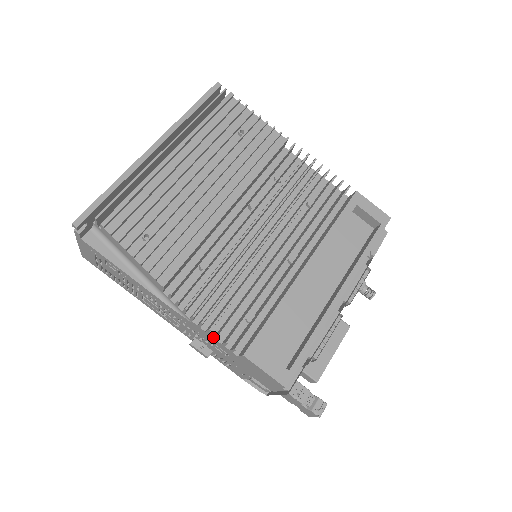
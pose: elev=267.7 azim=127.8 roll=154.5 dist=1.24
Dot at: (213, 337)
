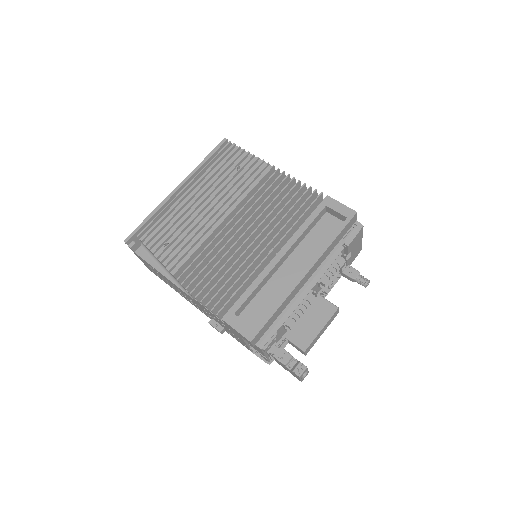
Dot at: (208, 310)
